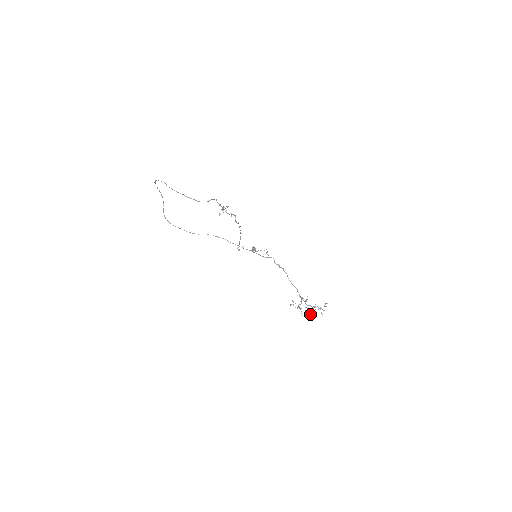
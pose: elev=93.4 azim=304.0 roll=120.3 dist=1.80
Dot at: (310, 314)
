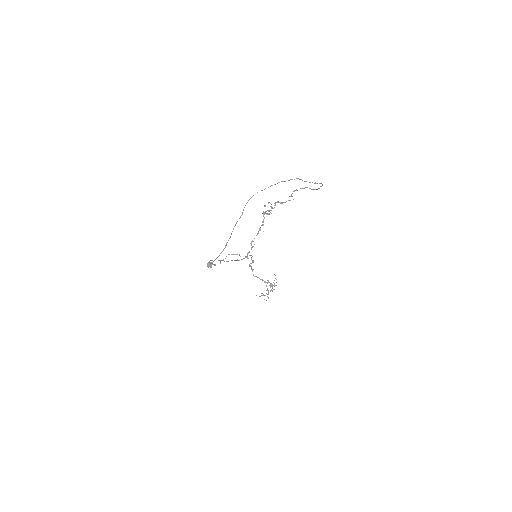
Dot at: occluded
